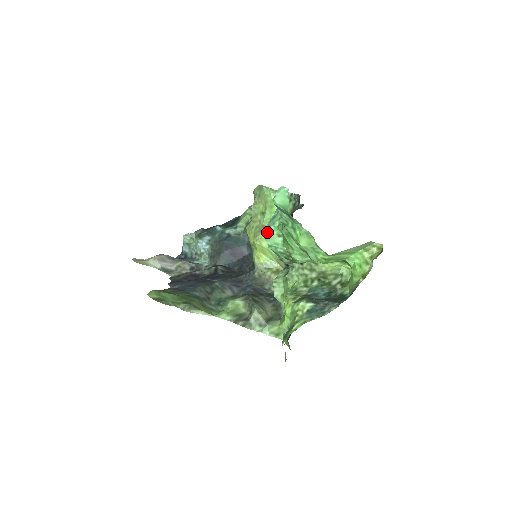
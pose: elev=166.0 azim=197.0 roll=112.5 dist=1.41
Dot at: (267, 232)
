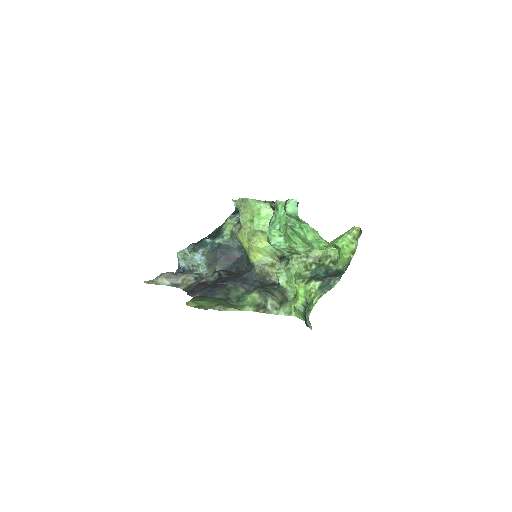
Dot at: (269, 235)
